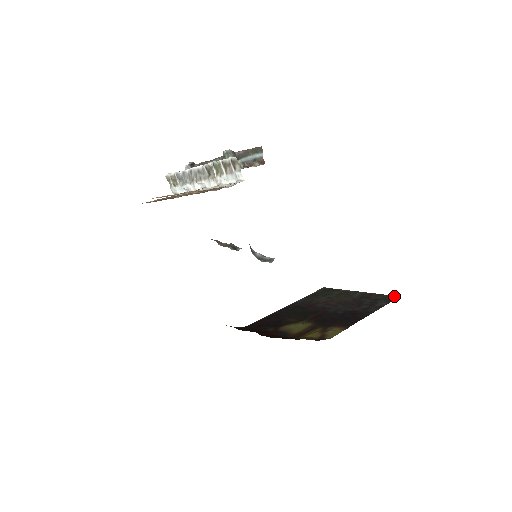
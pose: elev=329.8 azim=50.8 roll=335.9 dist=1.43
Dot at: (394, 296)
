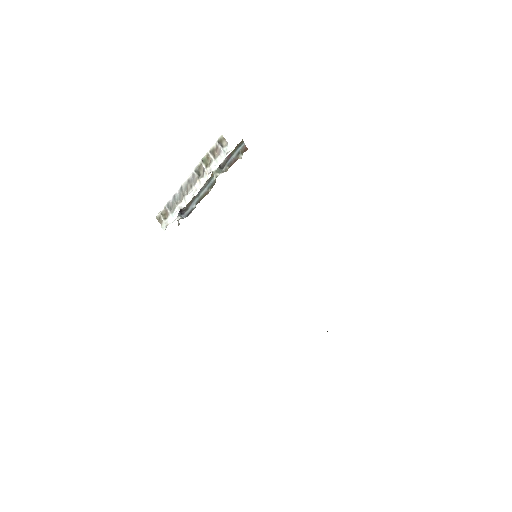
Dot at: occluded
